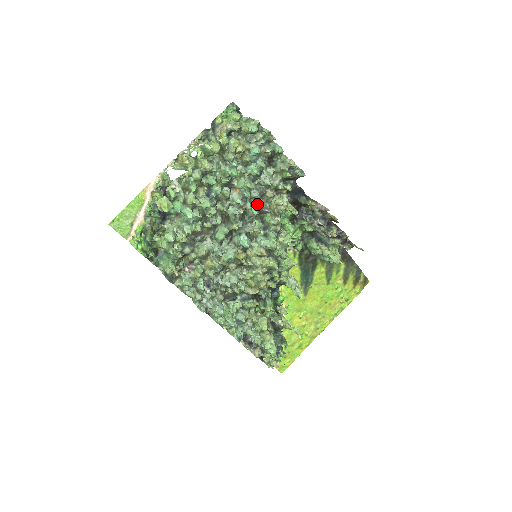
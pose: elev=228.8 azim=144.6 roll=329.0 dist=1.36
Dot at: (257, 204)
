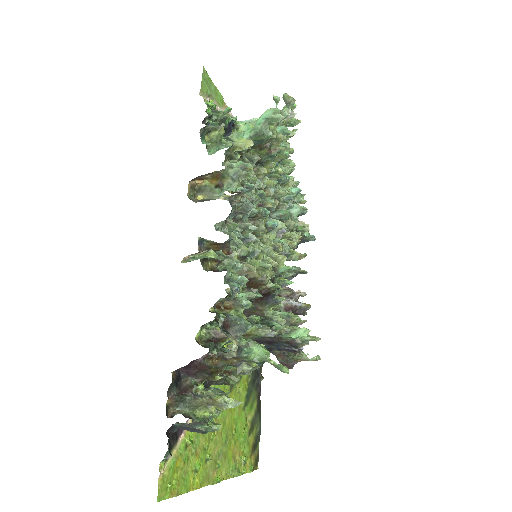
Dot at: occluded
